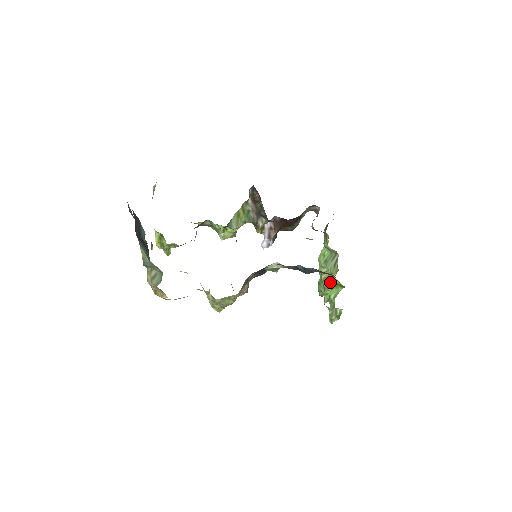
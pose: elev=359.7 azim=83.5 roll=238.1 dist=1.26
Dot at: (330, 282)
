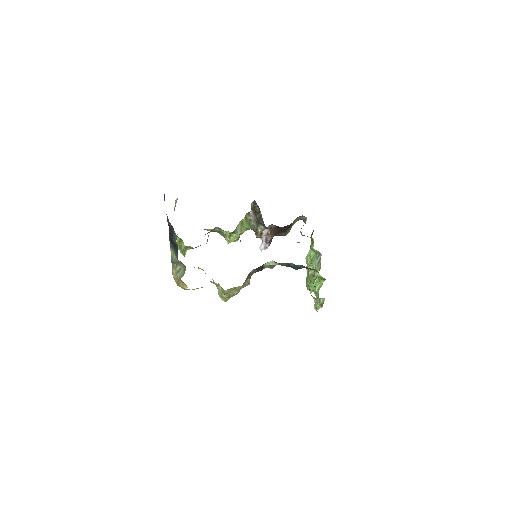
Dot at: (315, 277)
